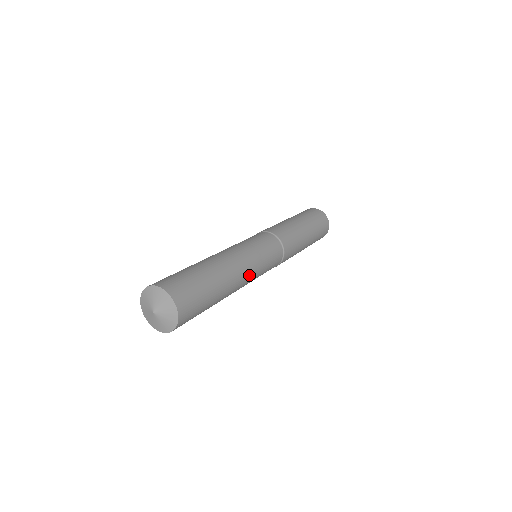
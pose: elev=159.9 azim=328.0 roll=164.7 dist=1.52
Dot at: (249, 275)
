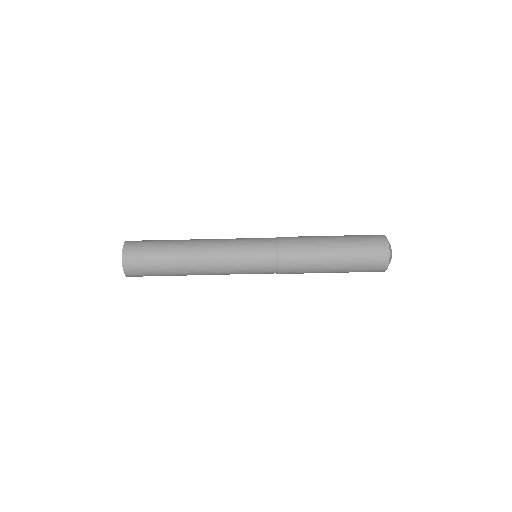
Dot at: occluded
